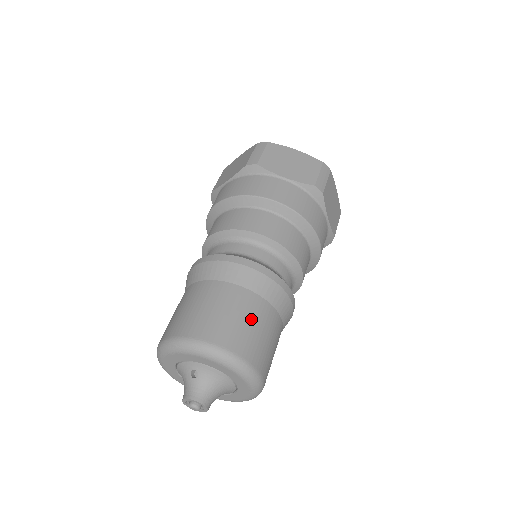
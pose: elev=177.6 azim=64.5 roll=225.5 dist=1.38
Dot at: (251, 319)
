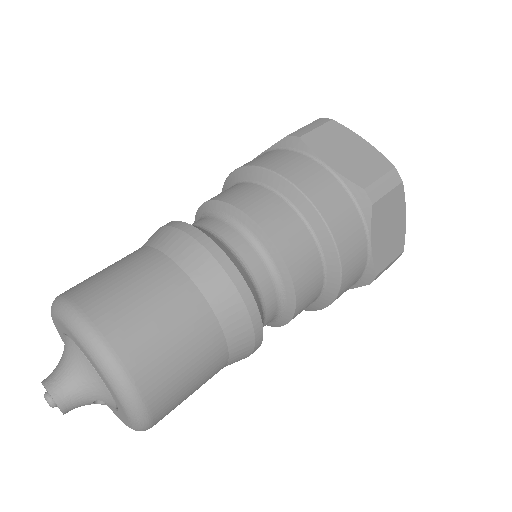
Dot at: (119, 267)
